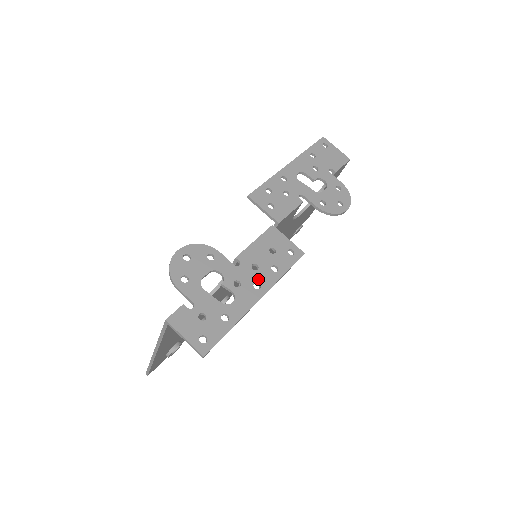
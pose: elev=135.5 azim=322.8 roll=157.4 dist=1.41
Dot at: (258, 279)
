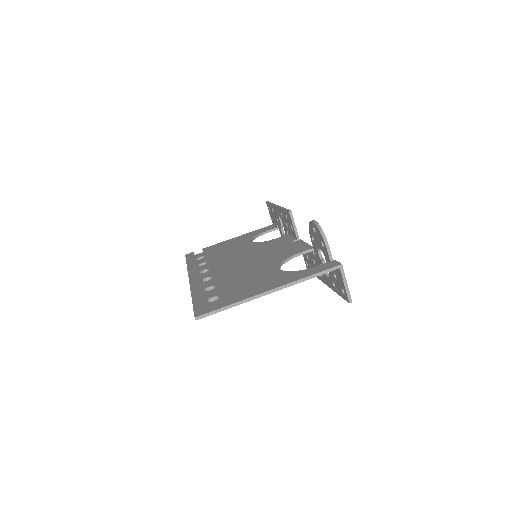
Dot at: occluded
